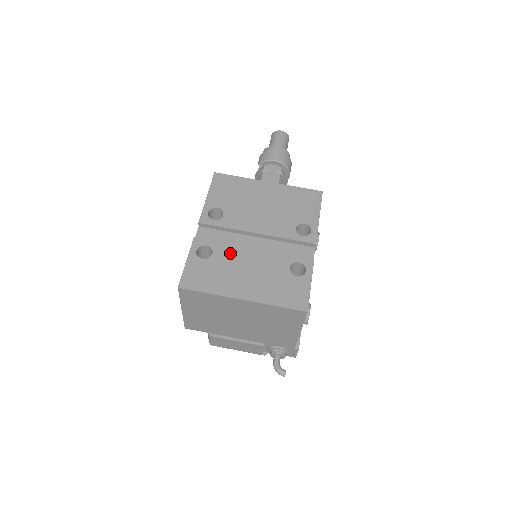
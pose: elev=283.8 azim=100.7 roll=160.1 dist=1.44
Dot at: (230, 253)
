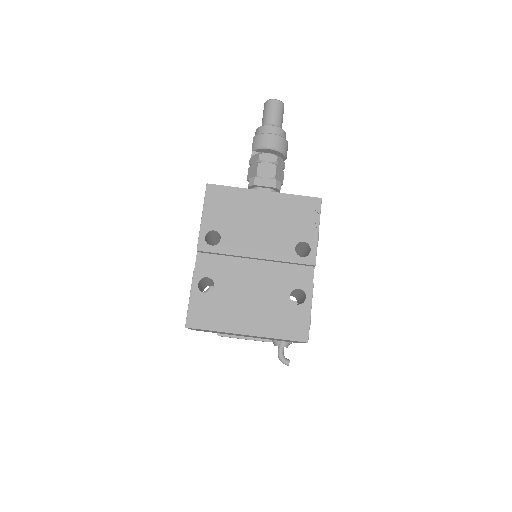
Dot at: (231, 284)
